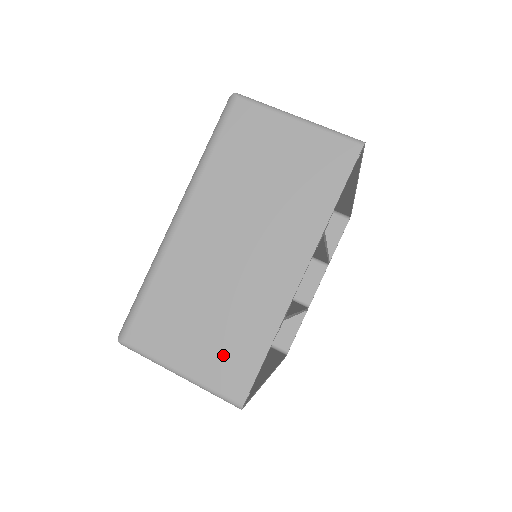
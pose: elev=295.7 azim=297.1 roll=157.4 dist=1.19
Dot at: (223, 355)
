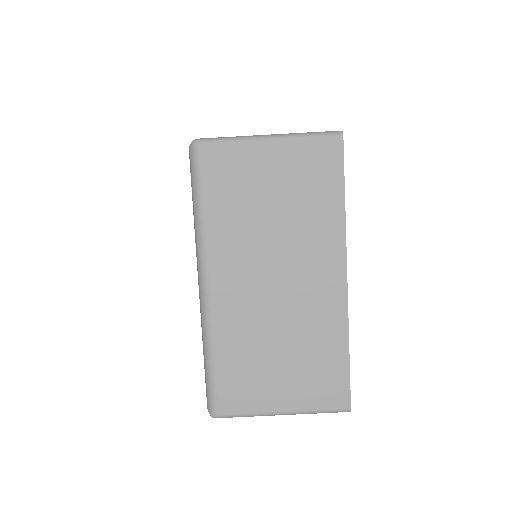
Dot at: (312, 379)
